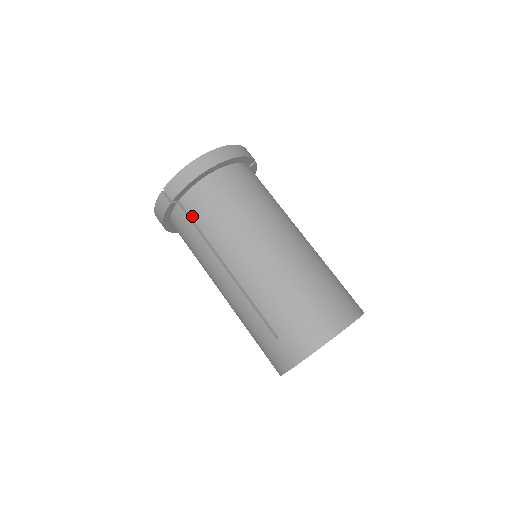
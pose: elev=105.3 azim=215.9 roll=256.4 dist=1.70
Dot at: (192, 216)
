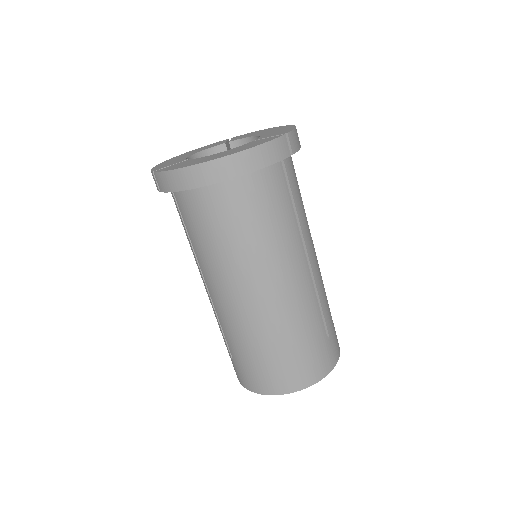
Dot at: (182, 214)
